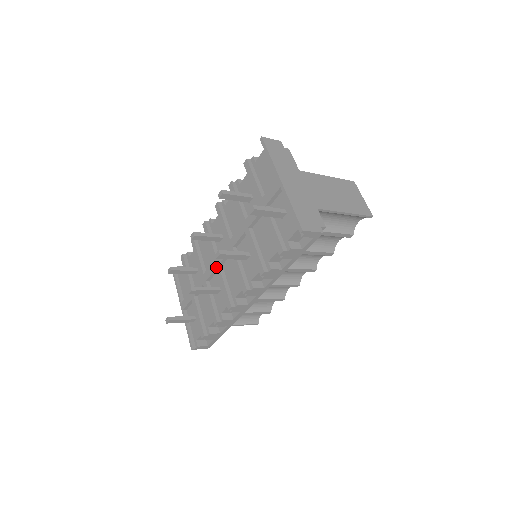
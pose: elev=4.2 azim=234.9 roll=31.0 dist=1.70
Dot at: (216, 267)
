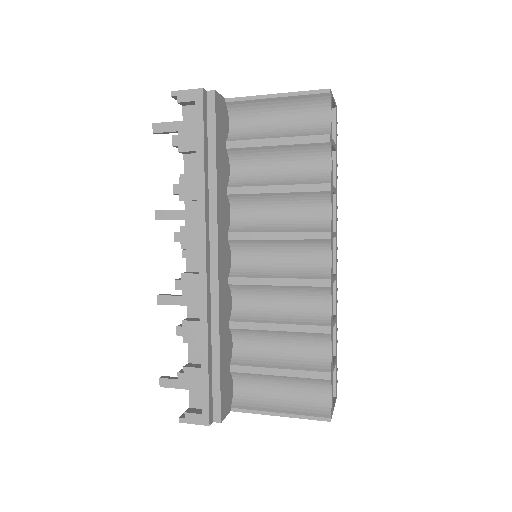
Dot at: occluded
